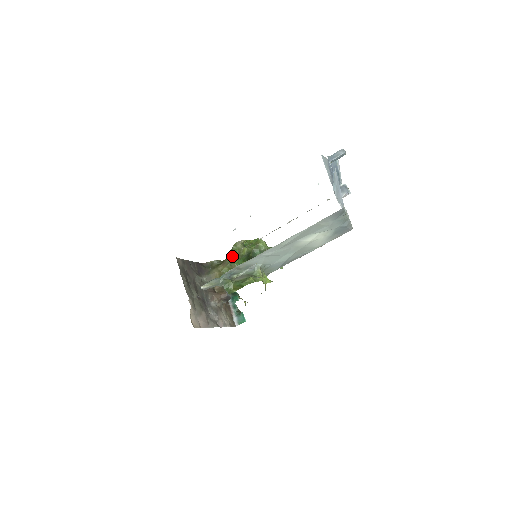
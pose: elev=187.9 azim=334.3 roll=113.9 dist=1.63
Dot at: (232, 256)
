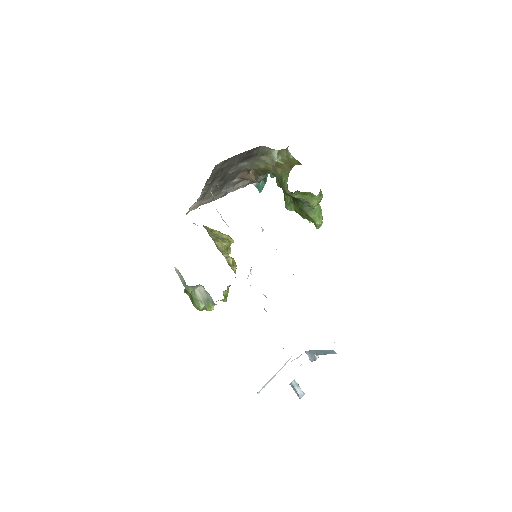
Dot at: (282, 181)
